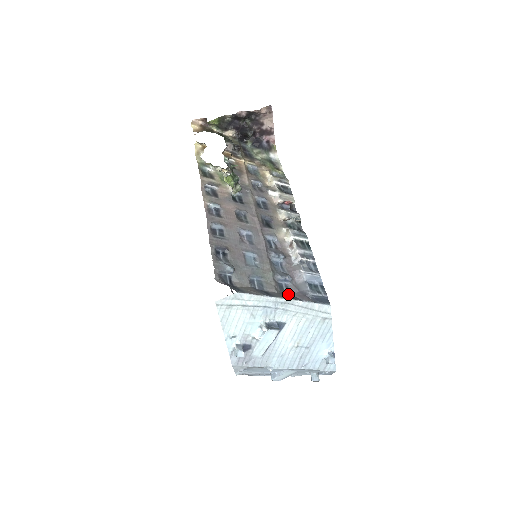
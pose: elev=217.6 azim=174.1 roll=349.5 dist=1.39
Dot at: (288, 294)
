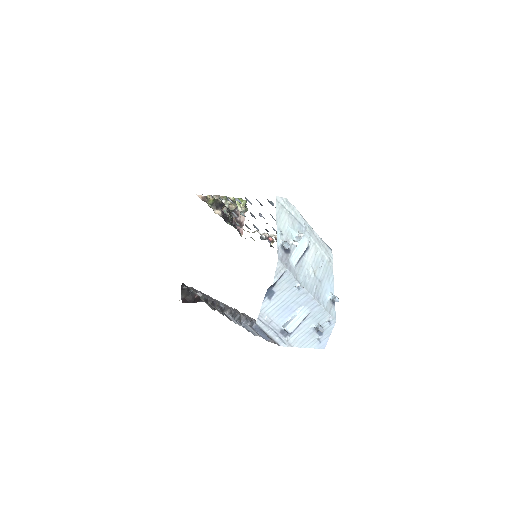
Dot at: occluded
